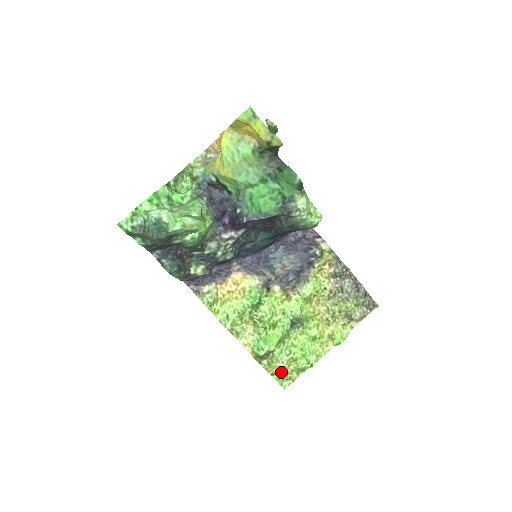
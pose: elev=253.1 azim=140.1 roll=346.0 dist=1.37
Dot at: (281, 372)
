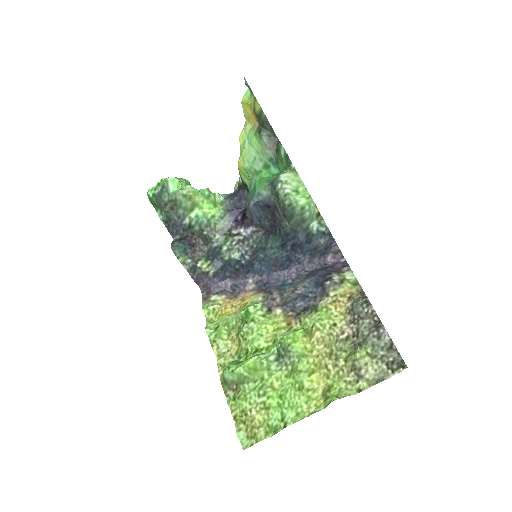
Dot at: (246, 420)
